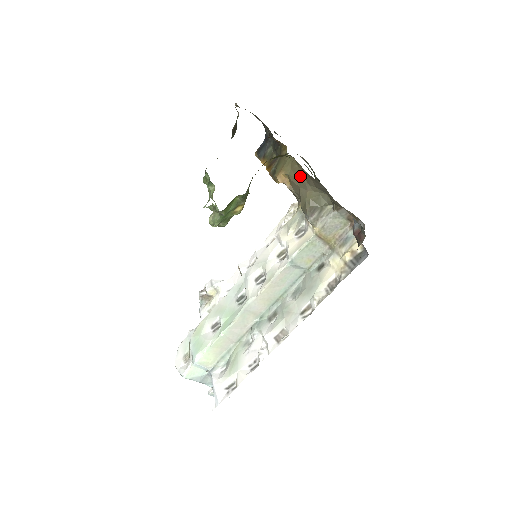
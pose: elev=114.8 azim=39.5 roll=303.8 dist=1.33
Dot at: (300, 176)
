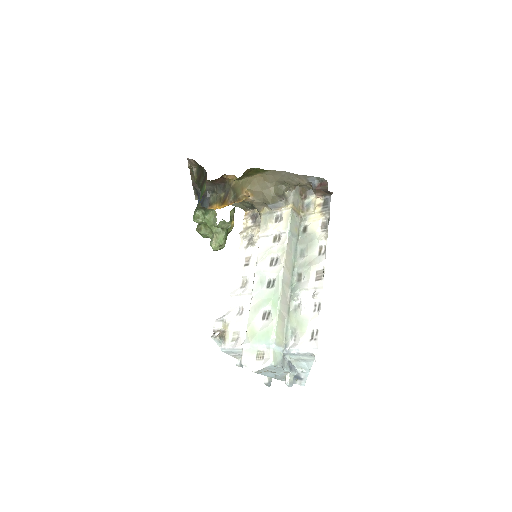
Dot at: (261, 182)
